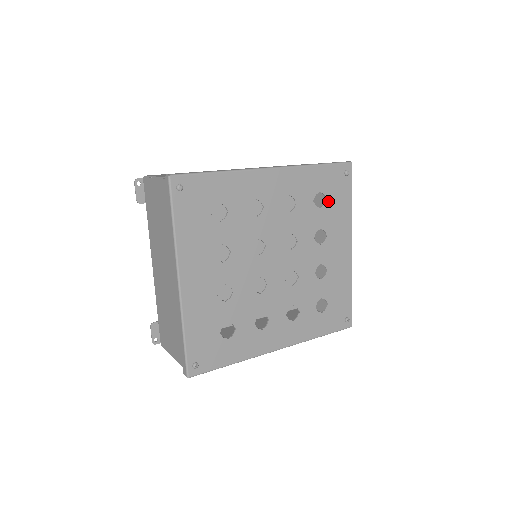
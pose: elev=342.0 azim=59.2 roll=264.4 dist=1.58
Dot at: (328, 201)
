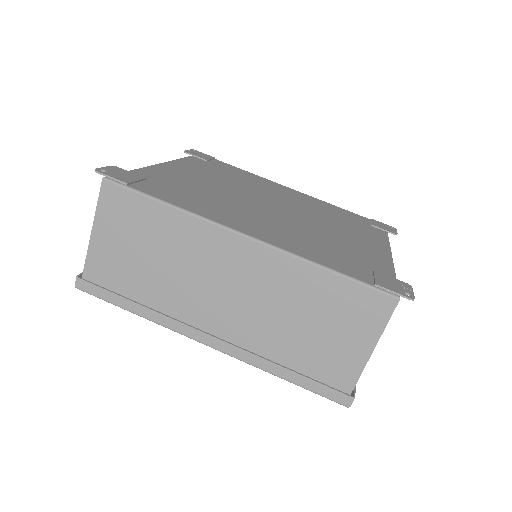
Dot at: occluded
